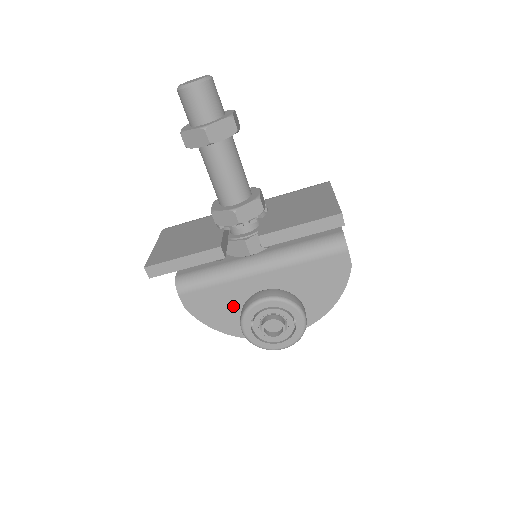
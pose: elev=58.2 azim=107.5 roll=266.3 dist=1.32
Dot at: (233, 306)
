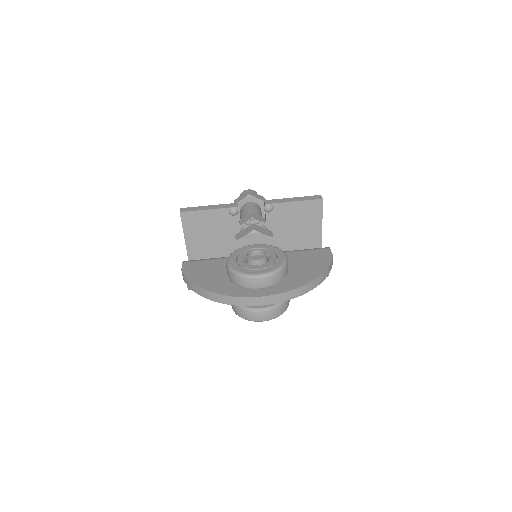
Dot at: (224, 272)
